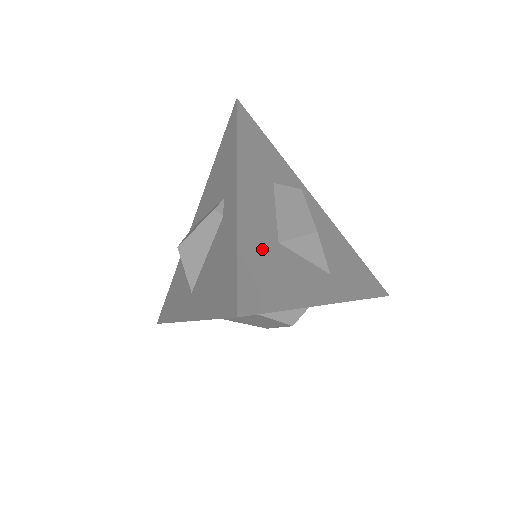
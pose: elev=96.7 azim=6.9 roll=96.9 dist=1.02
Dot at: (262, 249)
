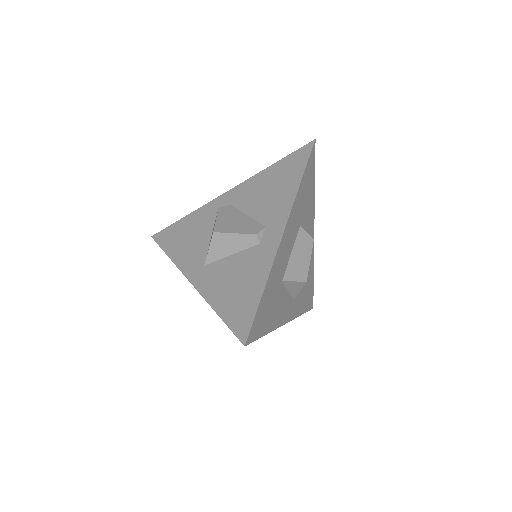
Dot at: (273, 290)
